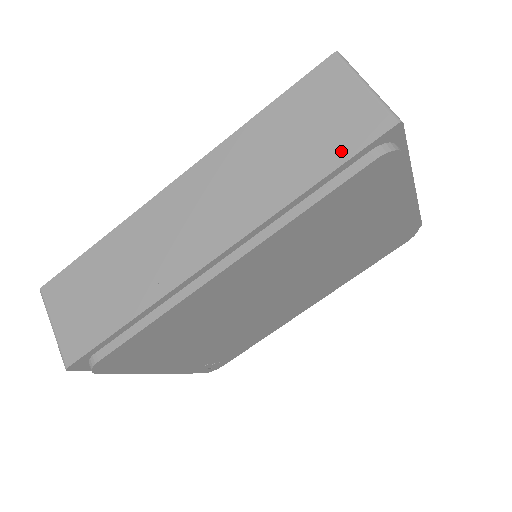
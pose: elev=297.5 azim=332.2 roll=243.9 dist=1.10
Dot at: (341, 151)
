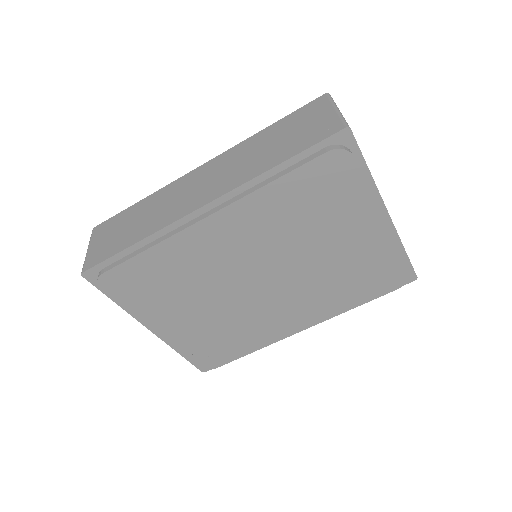
Dot at: (304, 144)
